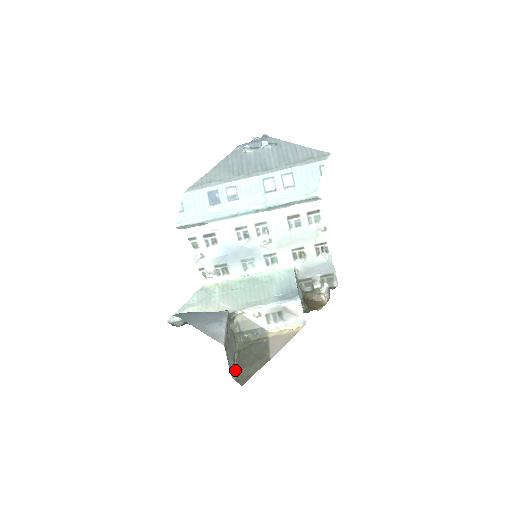
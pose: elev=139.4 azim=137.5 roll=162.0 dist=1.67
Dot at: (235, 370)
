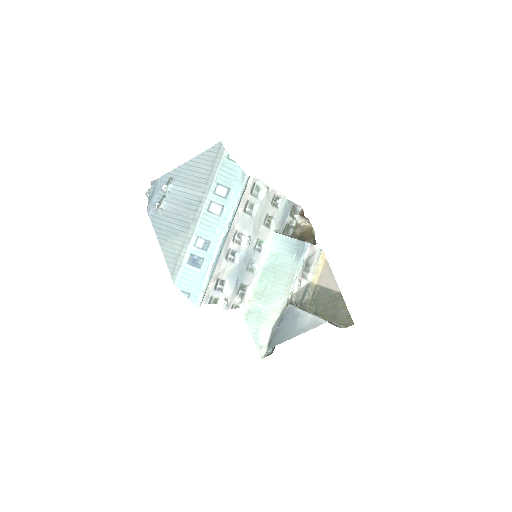
Dot at: (335, 324)
